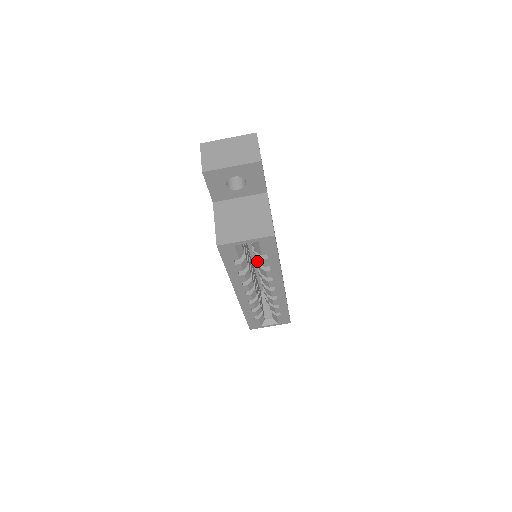
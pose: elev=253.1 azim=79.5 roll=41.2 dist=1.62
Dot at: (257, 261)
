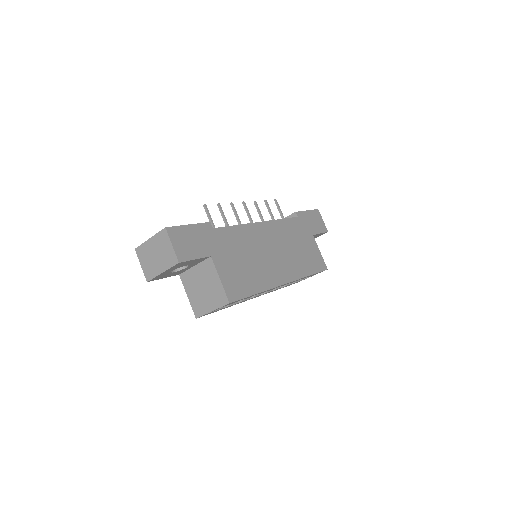
Dot at: occluded
